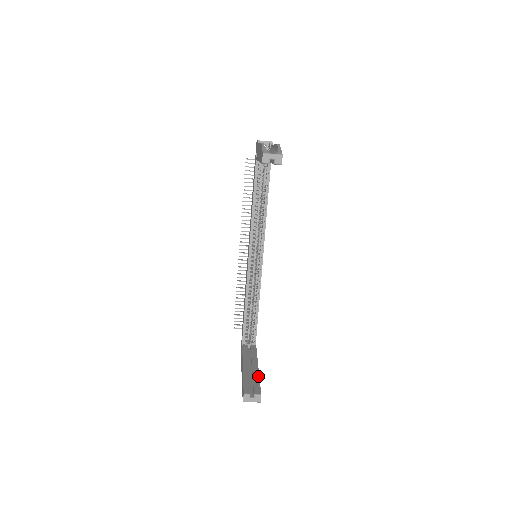
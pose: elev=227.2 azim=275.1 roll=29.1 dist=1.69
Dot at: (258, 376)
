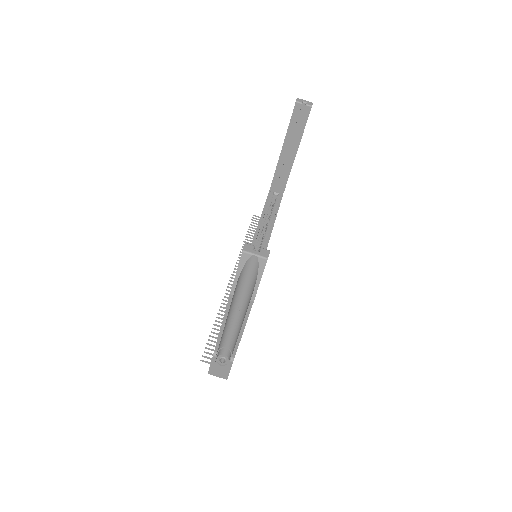
Dot at: occluded
